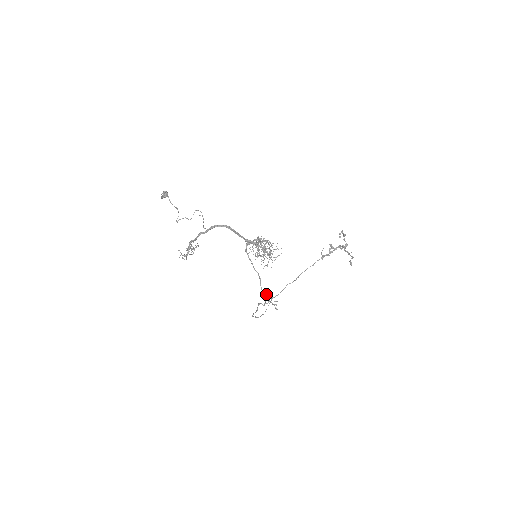
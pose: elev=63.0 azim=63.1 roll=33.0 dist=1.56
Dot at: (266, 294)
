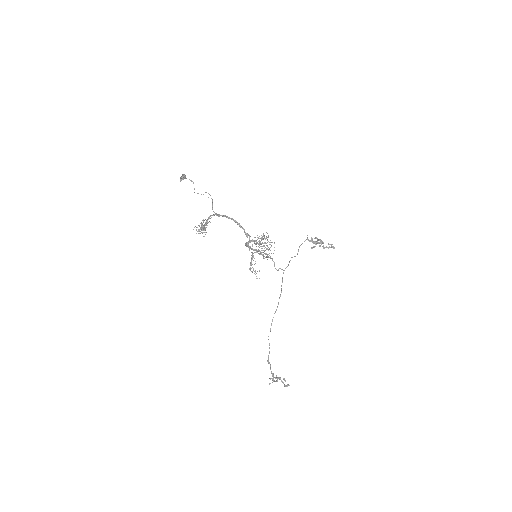
Dot at: (270, 383)
